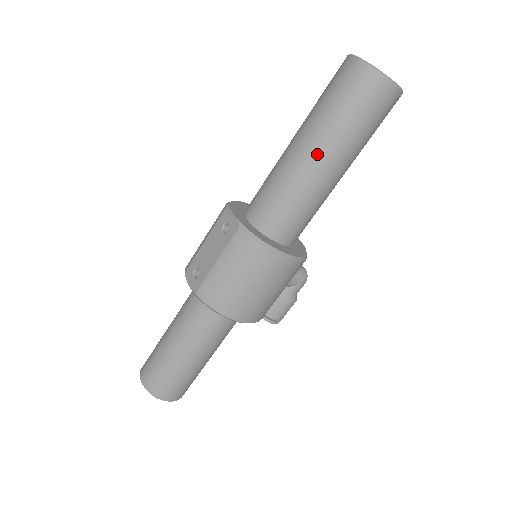
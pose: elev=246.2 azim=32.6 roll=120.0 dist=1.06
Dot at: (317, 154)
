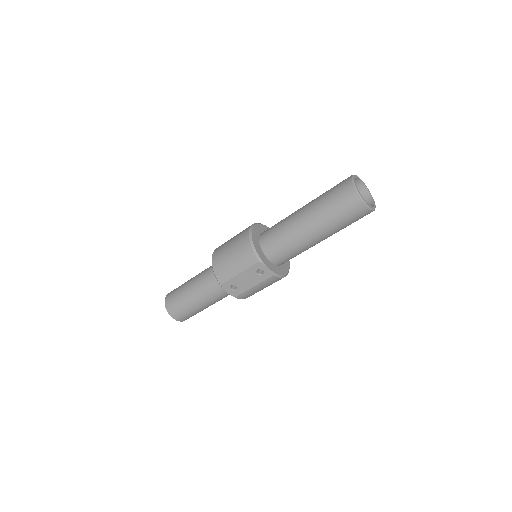
Dot at: (324, 239)
